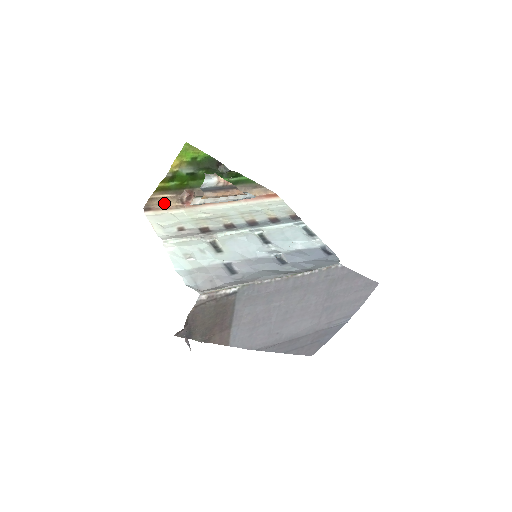
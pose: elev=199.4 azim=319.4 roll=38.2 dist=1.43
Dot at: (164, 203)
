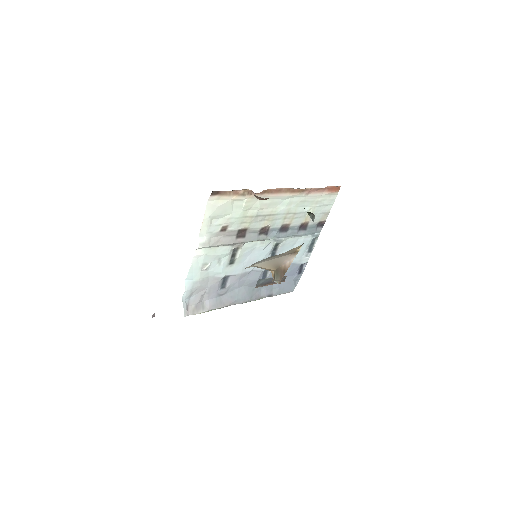
Dot at: occluded
